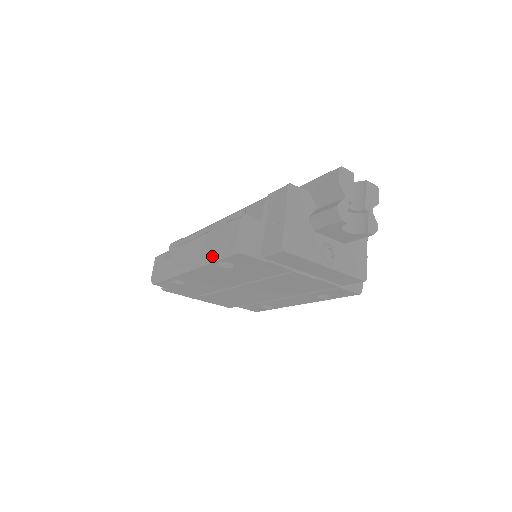
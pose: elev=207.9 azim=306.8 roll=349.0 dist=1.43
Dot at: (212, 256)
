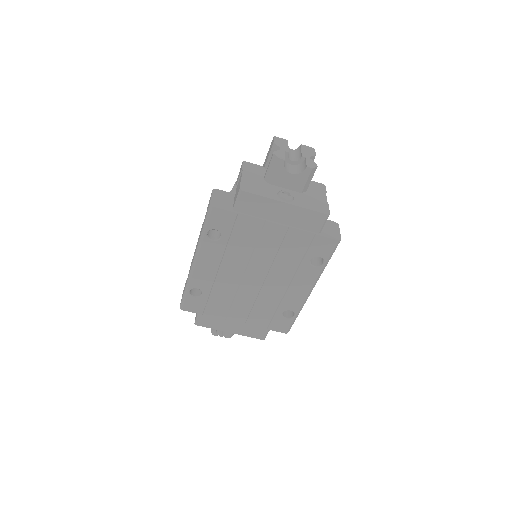
Dot at: (202, 230)
